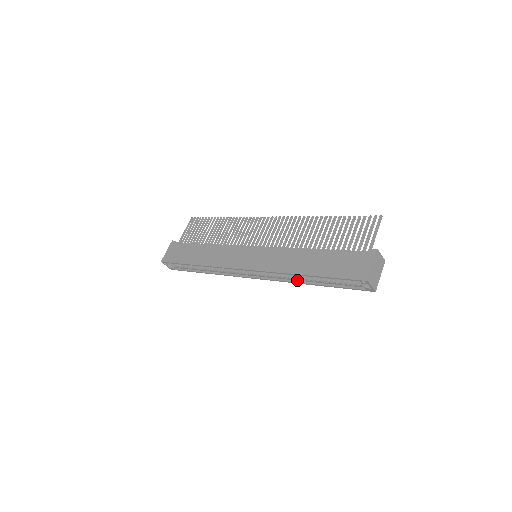
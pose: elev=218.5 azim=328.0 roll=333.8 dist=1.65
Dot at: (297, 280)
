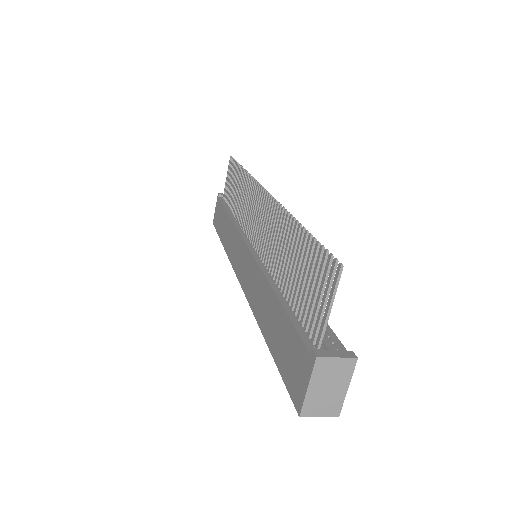
Dot at: occluded
